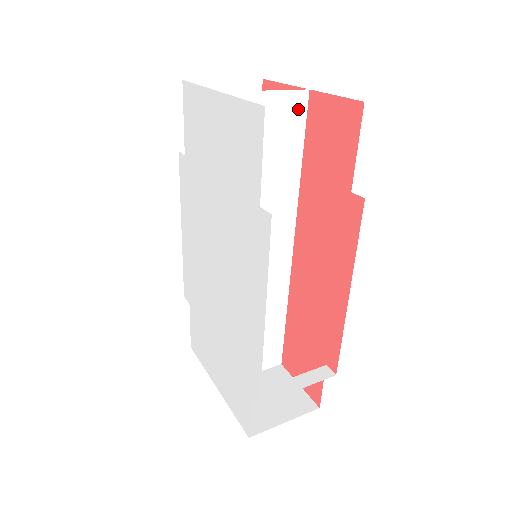
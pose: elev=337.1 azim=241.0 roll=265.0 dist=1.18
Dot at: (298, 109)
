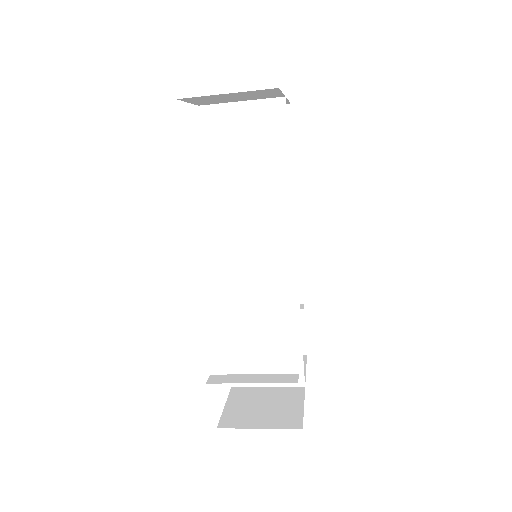
Dot at: (276, 115)
